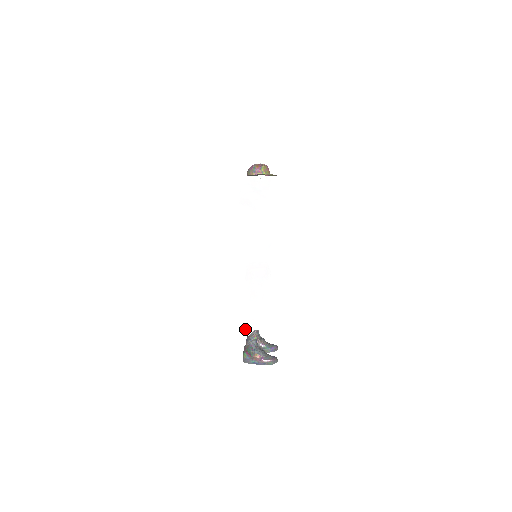
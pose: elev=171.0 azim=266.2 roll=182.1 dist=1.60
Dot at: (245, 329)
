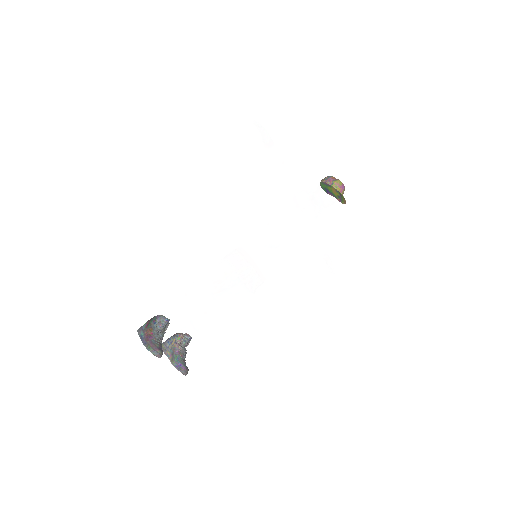
Dot at: (172, 298)
